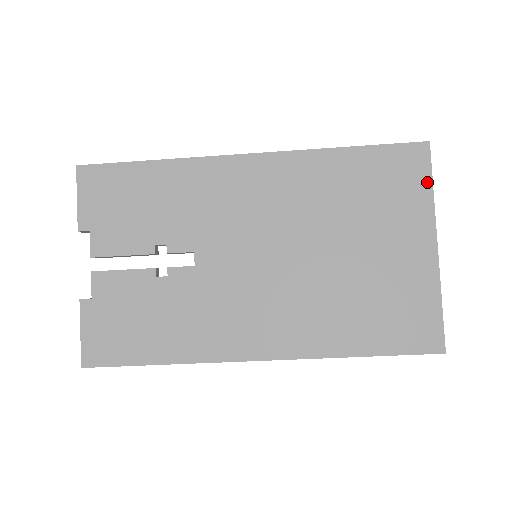
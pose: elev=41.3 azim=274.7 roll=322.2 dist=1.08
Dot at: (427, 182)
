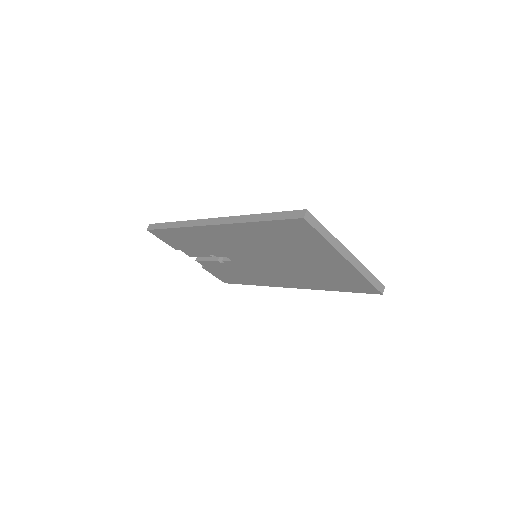
Dot at: (318, 236)
